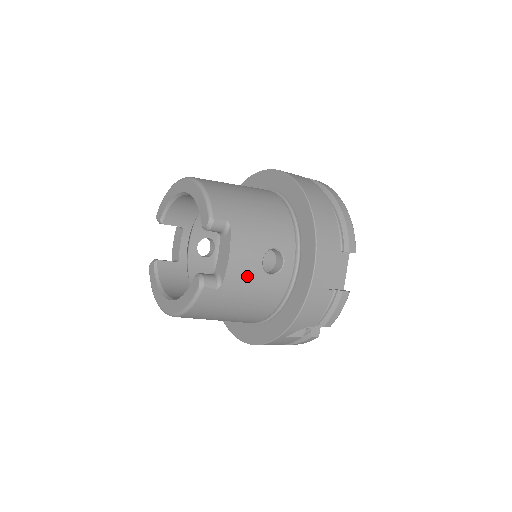
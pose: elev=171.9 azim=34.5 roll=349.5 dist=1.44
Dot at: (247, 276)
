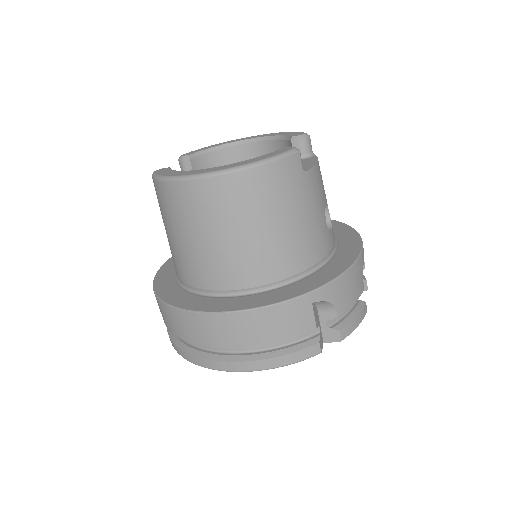
Dot at: (318, 195)
